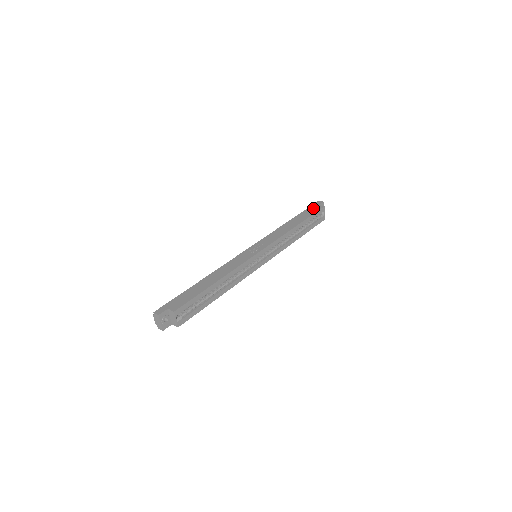
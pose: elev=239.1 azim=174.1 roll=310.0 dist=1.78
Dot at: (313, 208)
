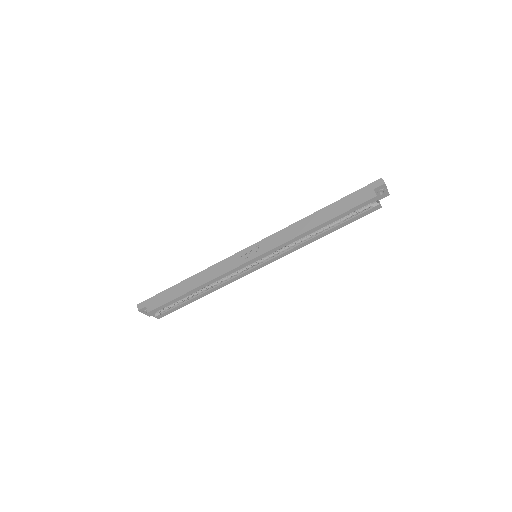
Dot at: (360, 195)
